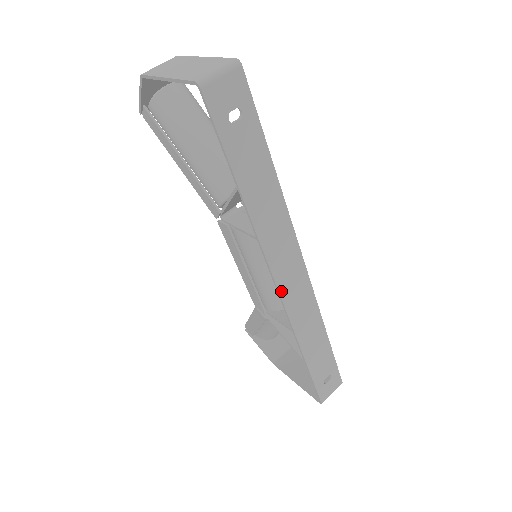
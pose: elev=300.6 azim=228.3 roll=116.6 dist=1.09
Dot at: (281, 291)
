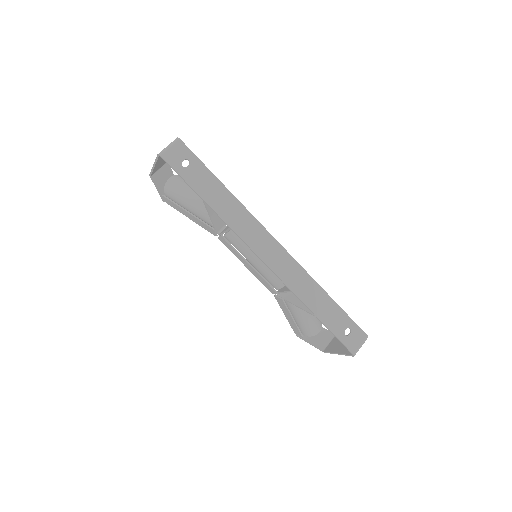
Dot at: (265, 261)
